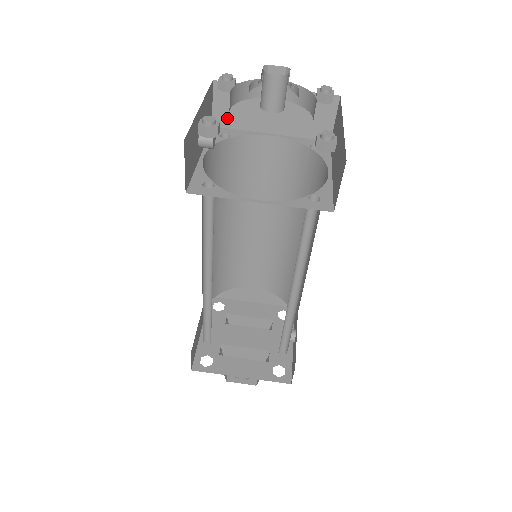
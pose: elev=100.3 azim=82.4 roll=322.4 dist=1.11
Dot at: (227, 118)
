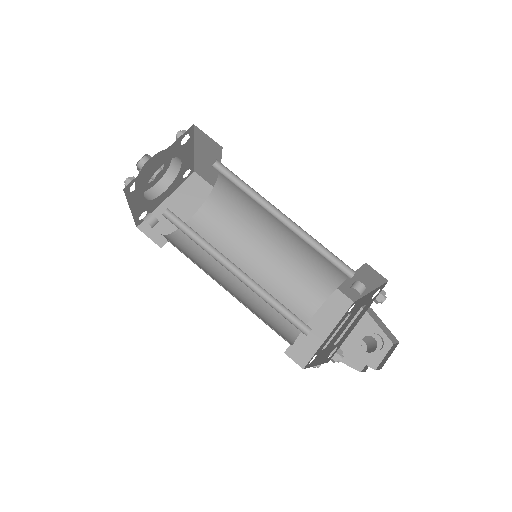
Dot at: (163, 236)
